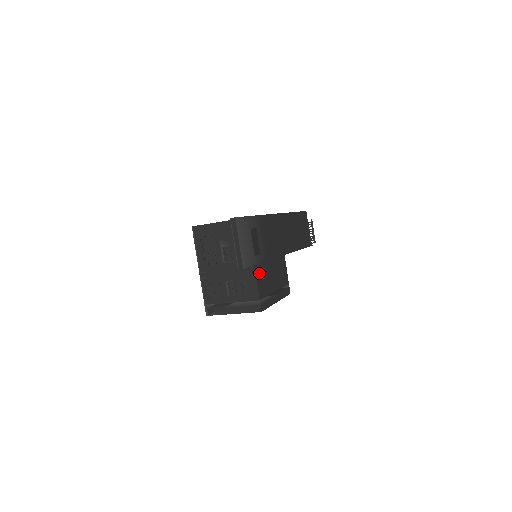
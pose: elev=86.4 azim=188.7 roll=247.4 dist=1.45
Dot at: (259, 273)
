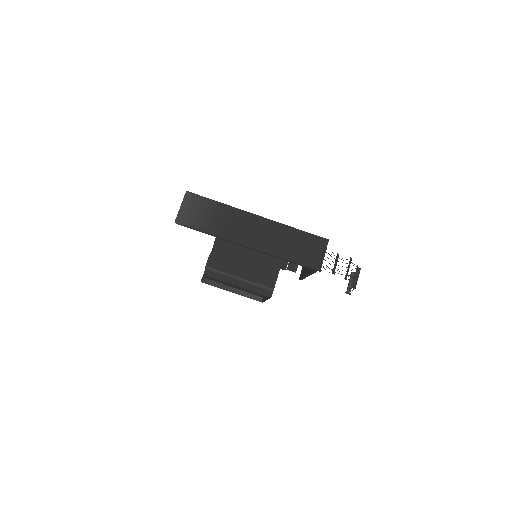
Dot at: (220, 250)
